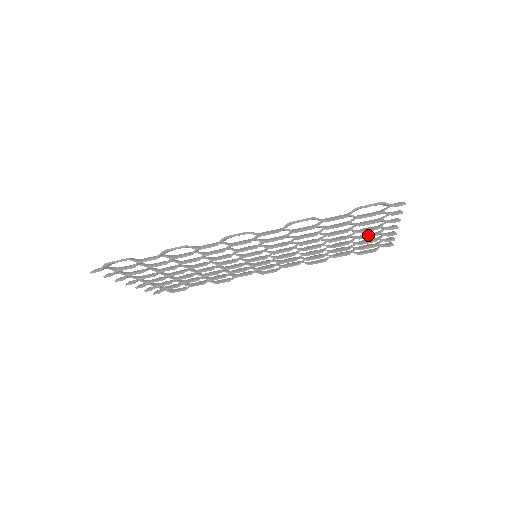
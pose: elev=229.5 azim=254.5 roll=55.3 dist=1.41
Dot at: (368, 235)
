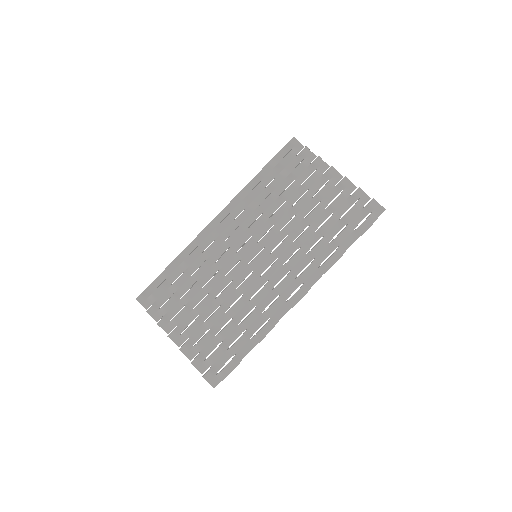
Dot at: (323, 189)
